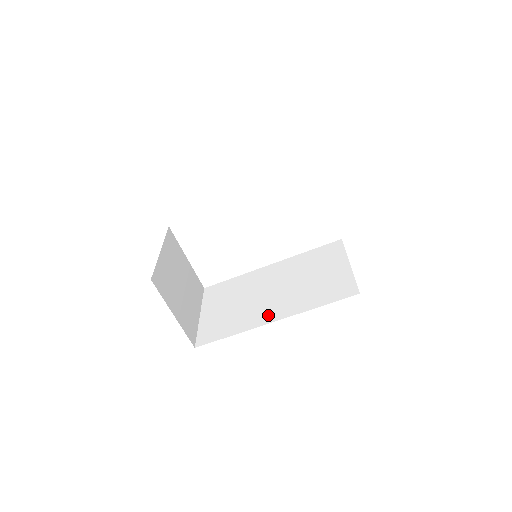
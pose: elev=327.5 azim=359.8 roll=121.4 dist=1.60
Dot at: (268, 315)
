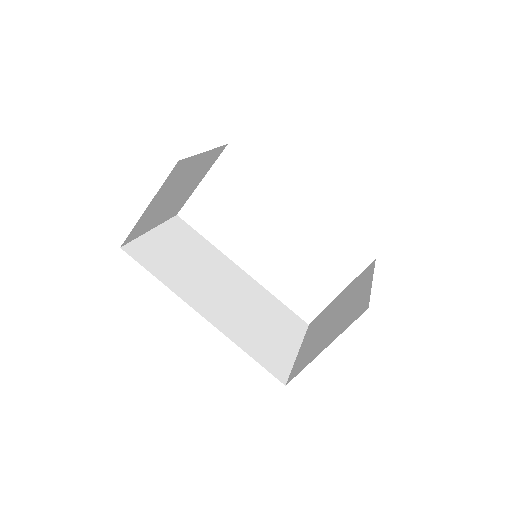
Dot at: (204, 305)
